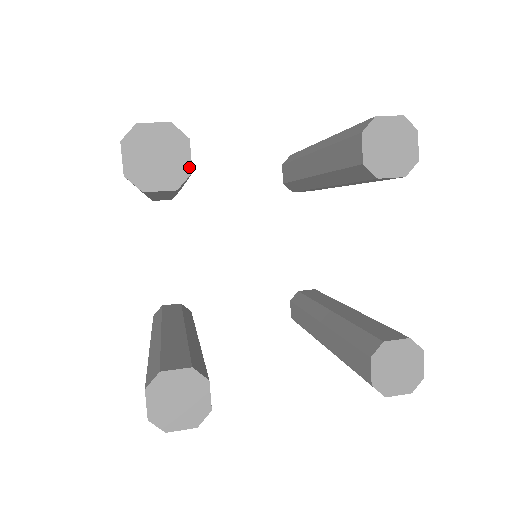
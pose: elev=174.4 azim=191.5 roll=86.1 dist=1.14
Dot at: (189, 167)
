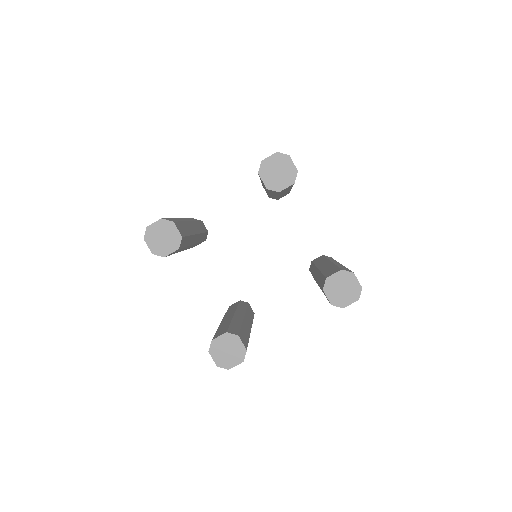
Dot at: (179, 235)
